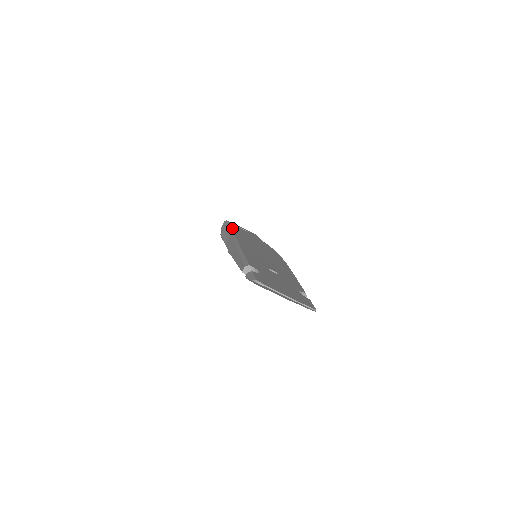
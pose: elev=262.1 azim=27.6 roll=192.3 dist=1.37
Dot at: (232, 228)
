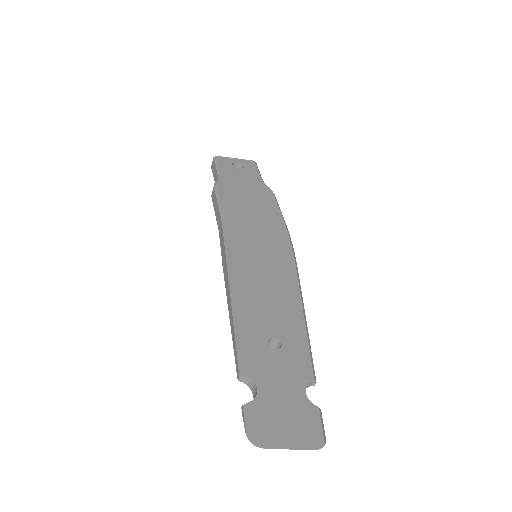
Dot at: (222, 193)
